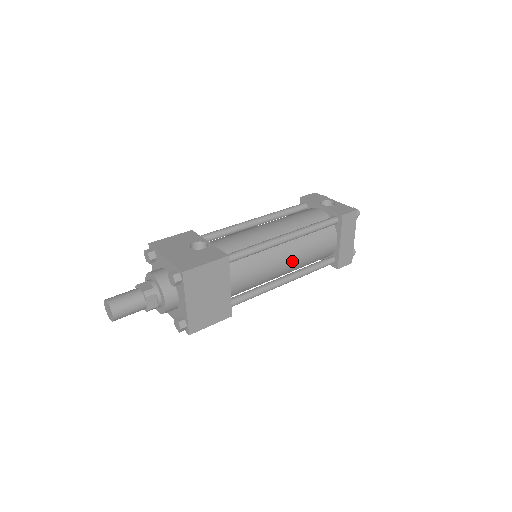
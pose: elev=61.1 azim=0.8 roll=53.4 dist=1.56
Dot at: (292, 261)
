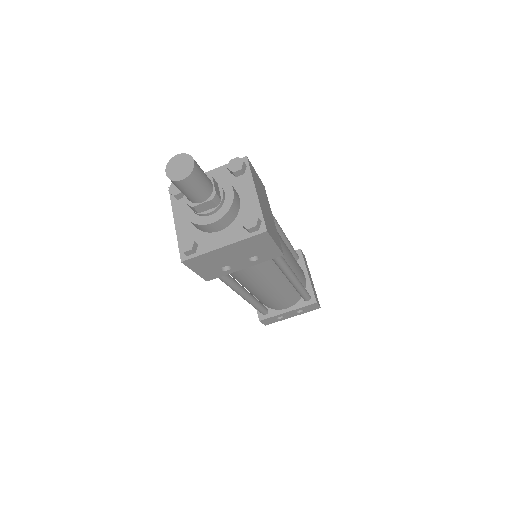
Dot at: (291, 257)
